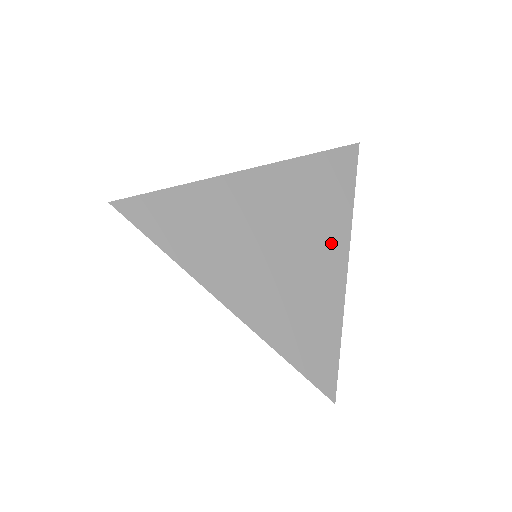
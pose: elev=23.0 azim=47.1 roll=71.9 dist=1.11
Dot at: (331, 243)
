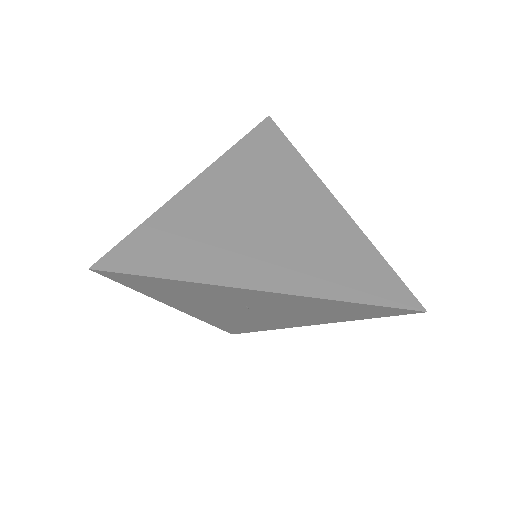
Dot at: (309, 193)
